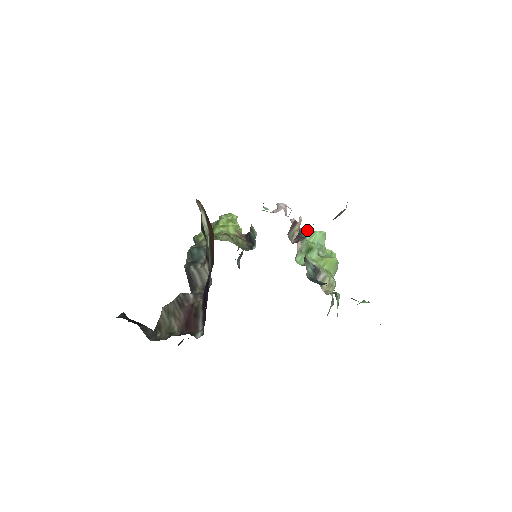
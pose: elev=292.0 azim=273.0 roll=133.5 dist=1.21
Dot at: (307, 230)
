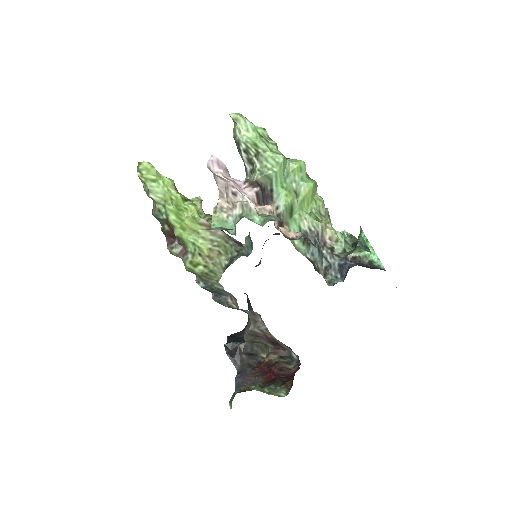
Dot at: (267, 177)
